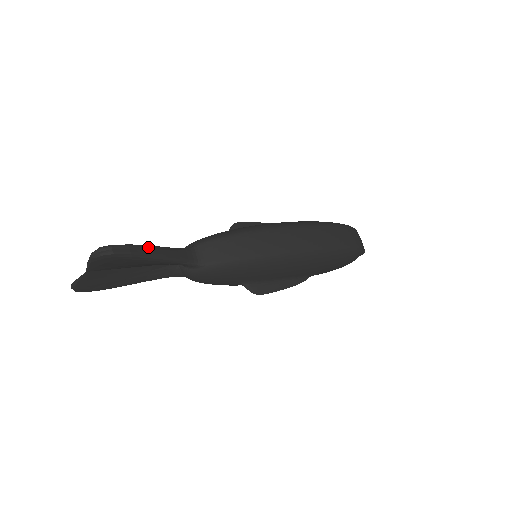
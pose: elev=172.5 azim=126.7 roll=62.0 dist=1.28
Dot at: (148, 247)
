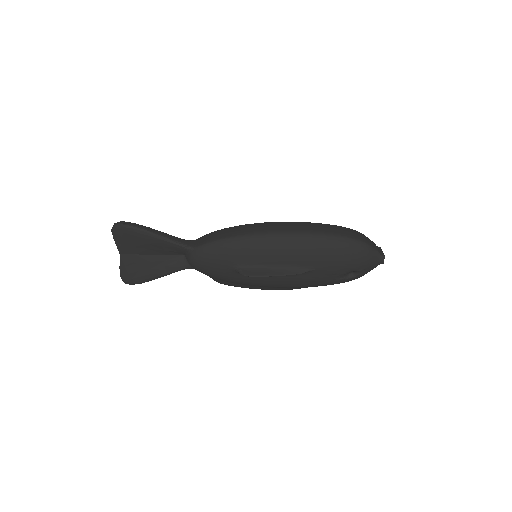
Dot at: (148, 227)
